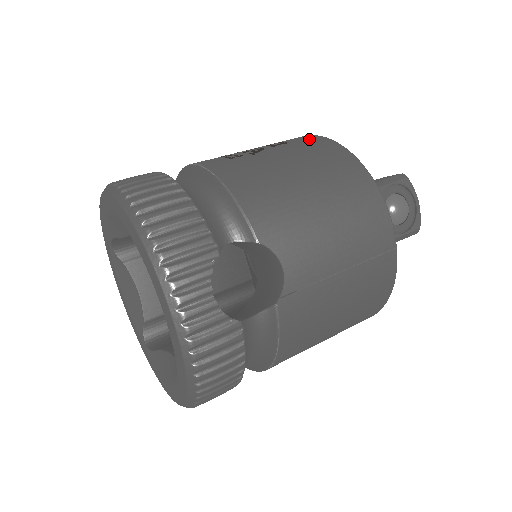
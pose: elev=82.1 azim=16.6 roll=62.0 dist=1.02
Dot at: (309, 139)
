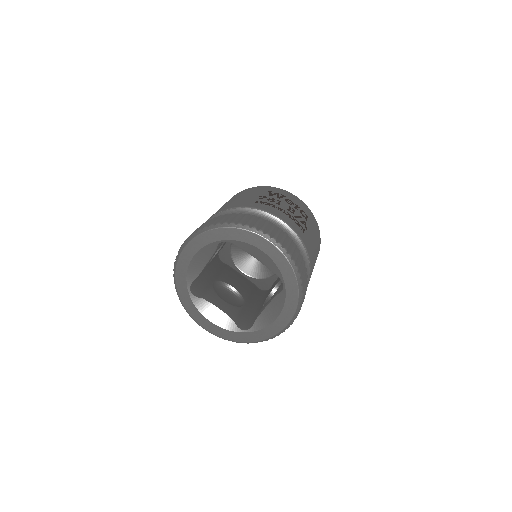
Dot at: (312, 216)
